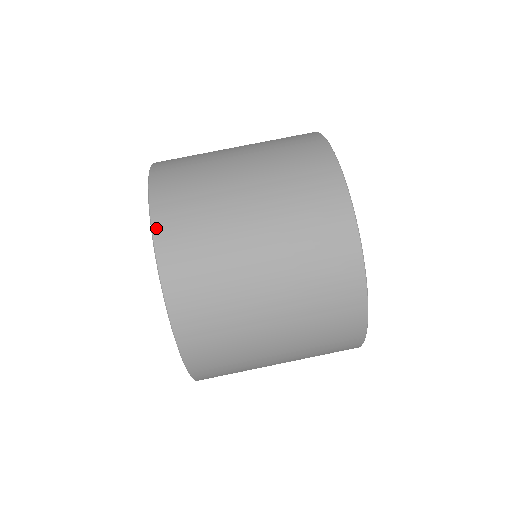
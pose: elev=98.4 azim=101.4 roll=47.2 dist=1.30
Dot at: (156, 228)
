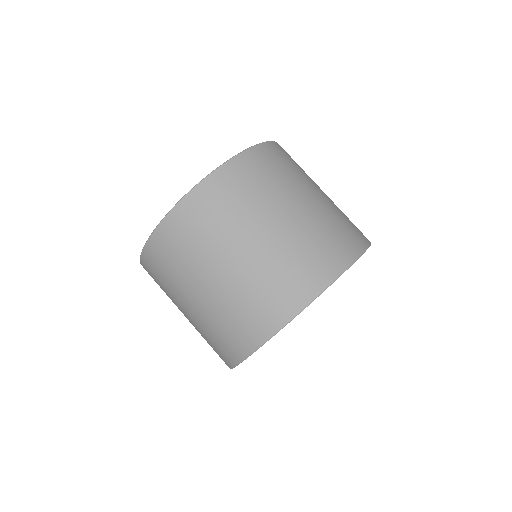
Dot at: (168, 218)
